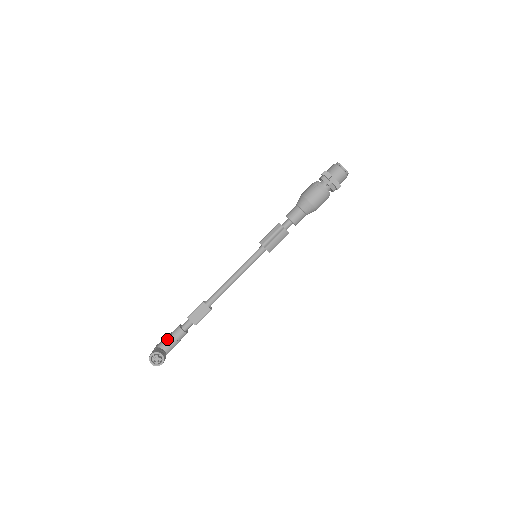
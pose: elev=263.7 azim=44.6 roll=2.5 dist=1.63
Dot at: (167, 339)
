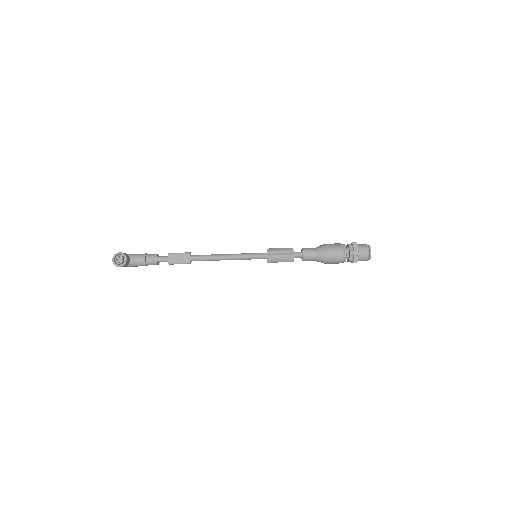
Dot at: (140, 255)
